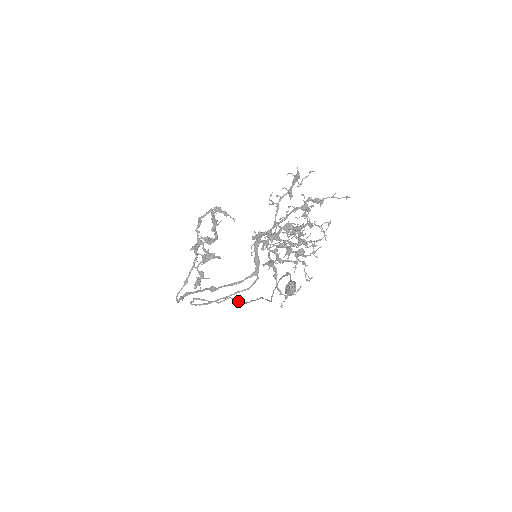
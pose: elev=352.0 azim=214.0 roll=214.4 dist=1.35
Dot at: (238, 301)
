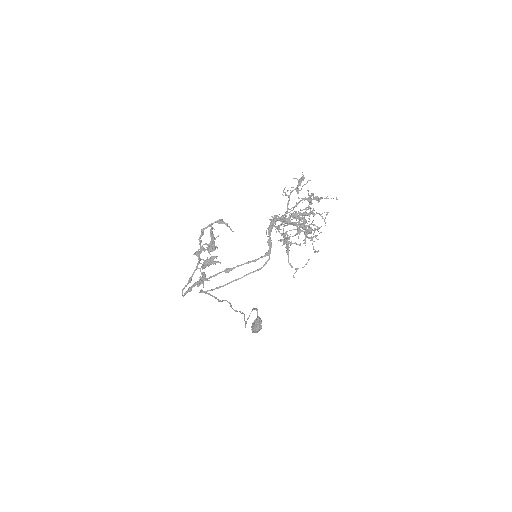
Dot at: (231, 306)
